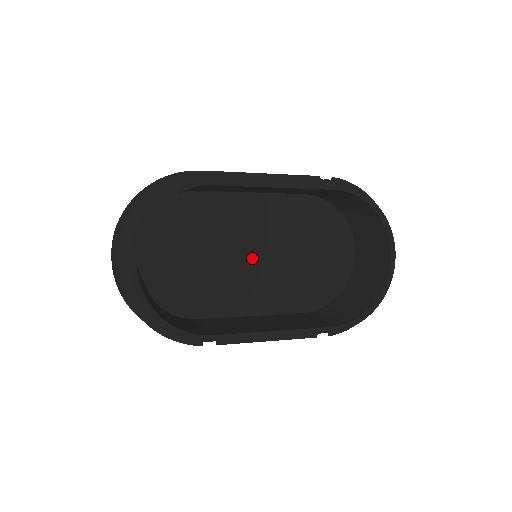
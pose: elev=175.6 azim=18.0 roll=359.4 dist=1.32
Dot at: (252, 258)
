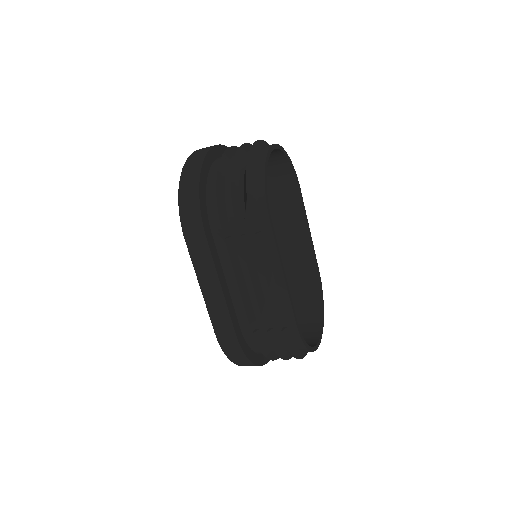
Dot at: occluded
